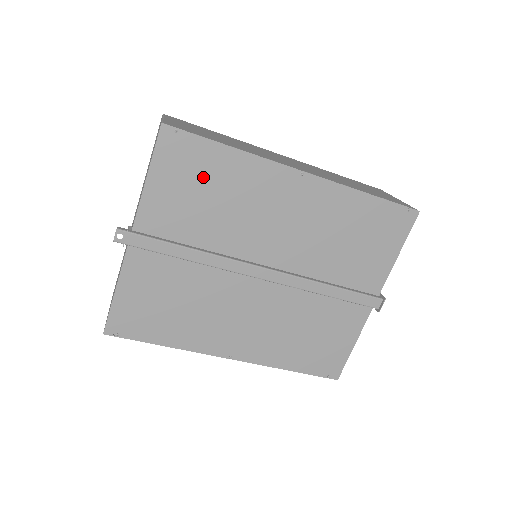
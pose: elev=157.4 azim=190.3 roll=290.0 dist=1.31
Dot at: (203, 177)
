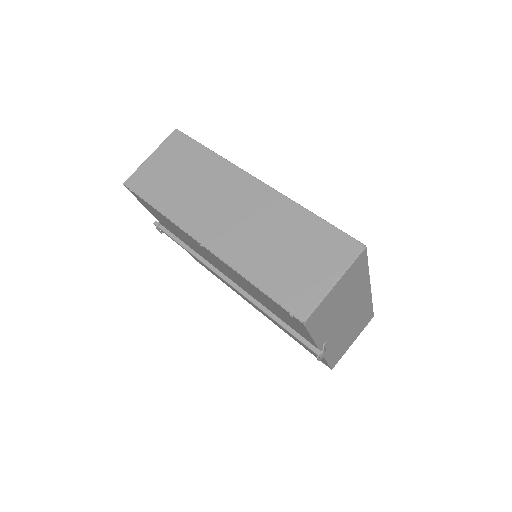
Dot at: (162, 218)
